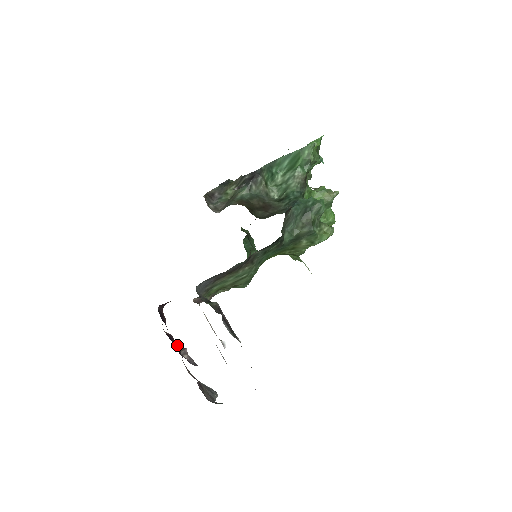
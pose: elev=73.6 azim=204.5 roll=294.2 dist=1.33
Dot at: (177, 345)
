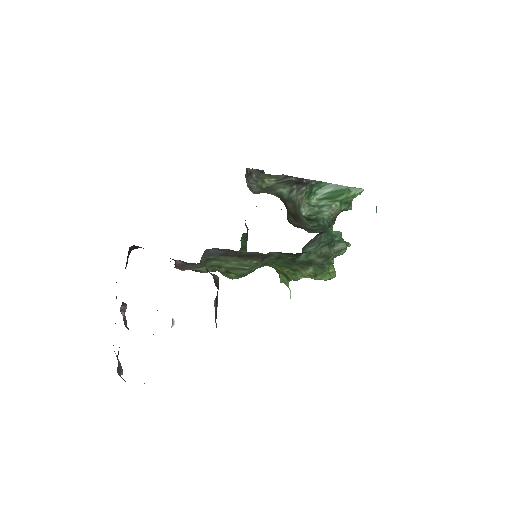
Dot at: occluded
